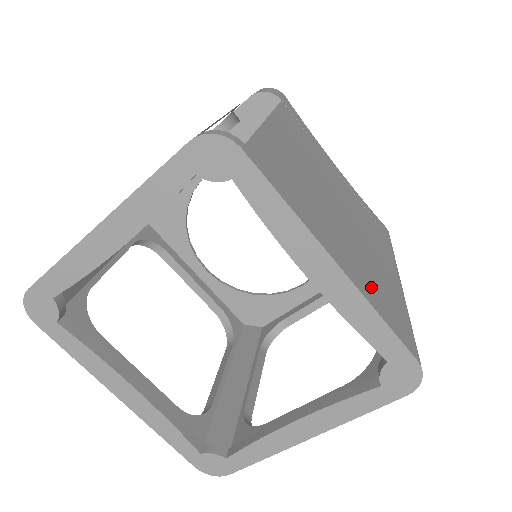
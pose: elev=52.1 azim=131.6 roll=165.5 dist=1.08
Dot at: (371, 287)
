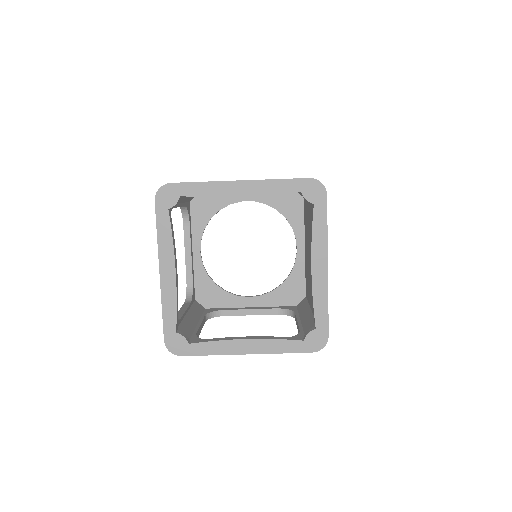
Dot at: occluded
